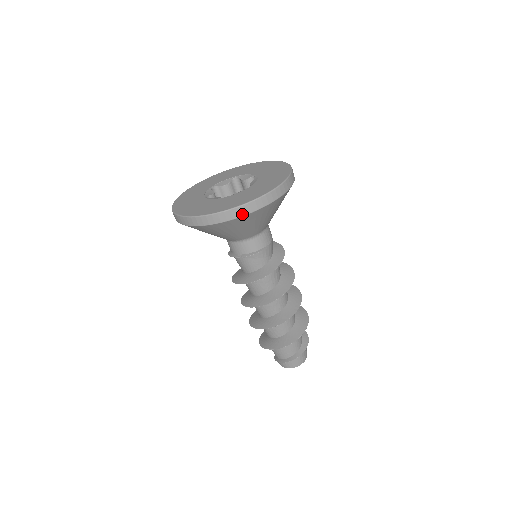
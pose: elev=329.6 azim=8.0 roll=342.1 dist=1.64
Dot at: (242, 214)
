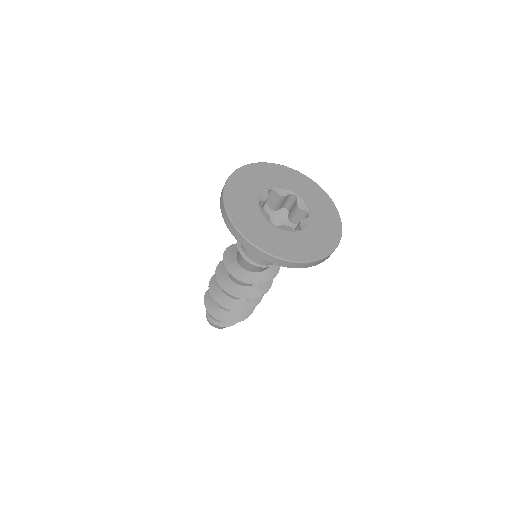
Dot at: (274, 263)
